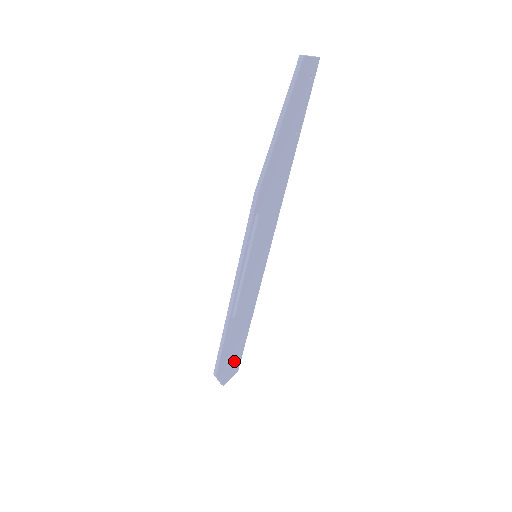
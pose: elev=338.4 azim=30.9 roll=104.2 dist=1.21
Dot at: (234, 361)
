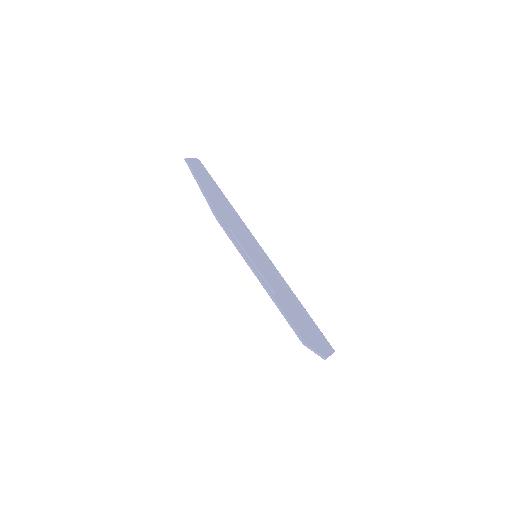
Dot at: (318, 338)
